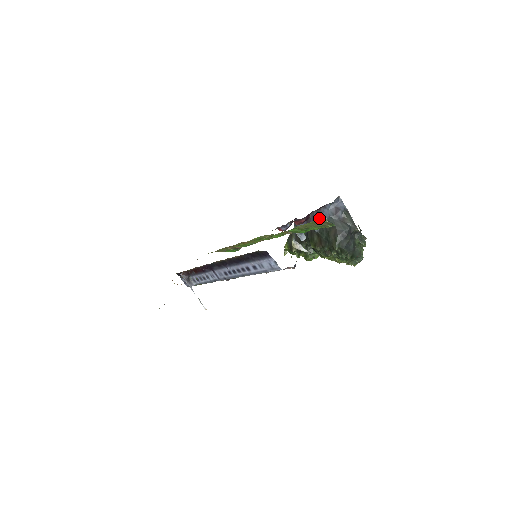
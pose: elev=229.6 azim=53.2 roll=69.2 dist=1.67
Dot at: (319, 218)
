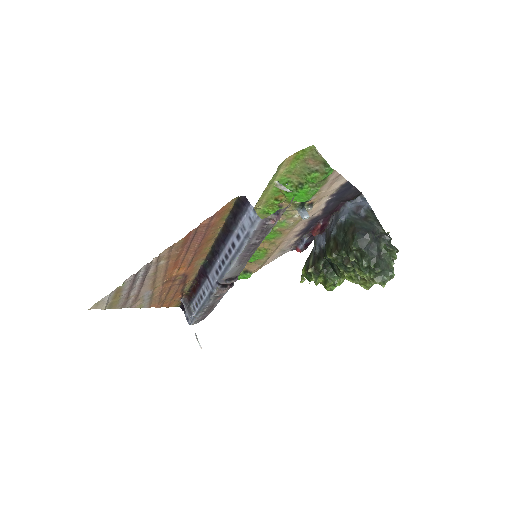
Dot at: (337, 219)
